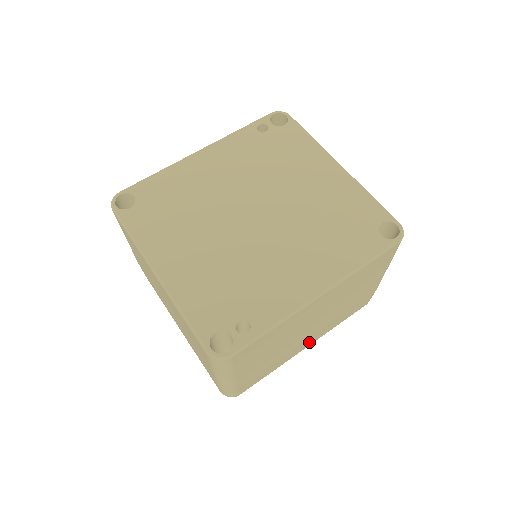
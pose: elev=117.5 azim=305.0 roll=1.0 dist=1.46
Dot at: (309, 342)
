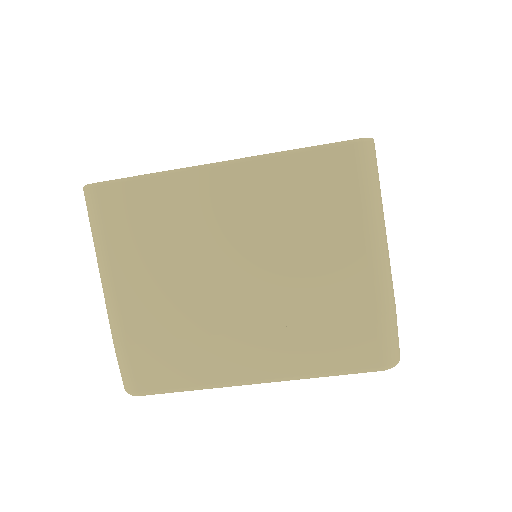
Dot at: occluded
